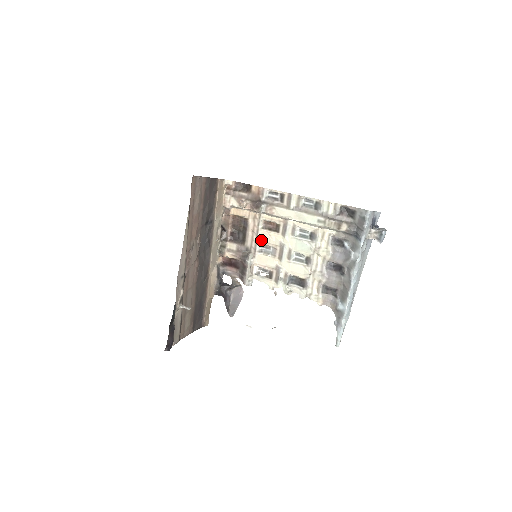
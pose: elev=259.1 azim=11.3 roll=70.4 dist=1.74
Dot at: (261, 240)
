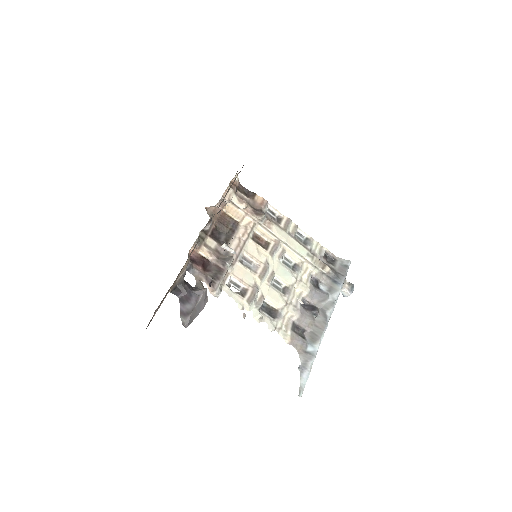
Dot at: (246, 250)
